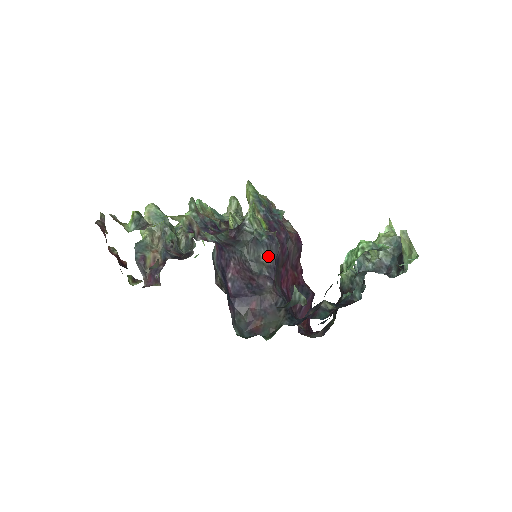
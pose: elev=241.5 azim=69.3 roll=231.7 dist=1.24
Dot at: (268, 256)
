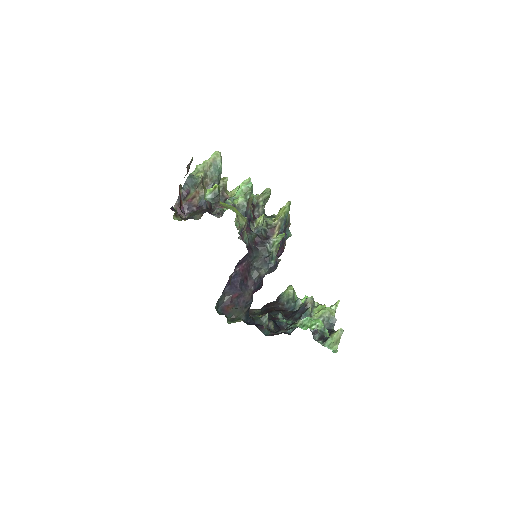
Dot at: (265, 272)
